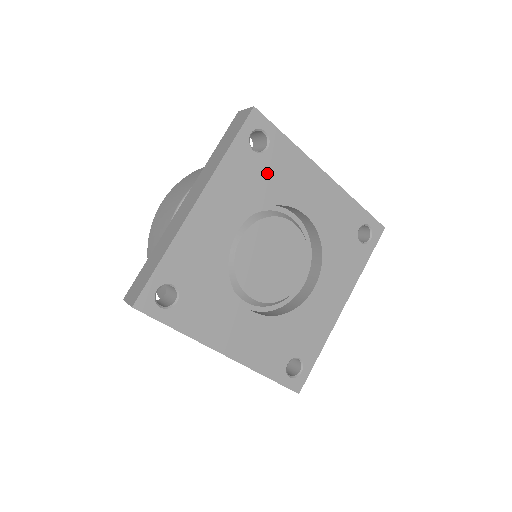
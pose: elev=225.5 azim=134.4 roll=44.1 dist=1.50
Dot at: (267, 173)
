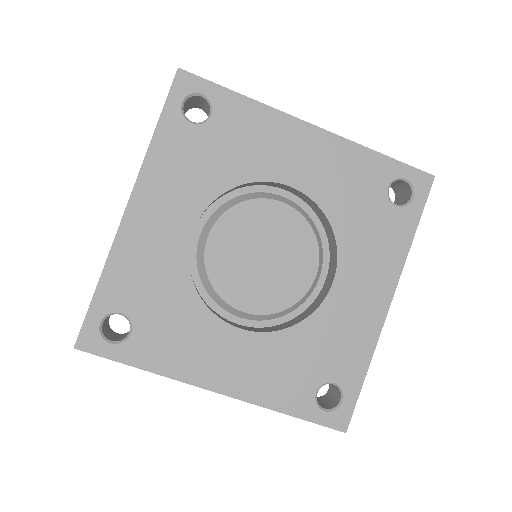
Dot at: (219, 146)
